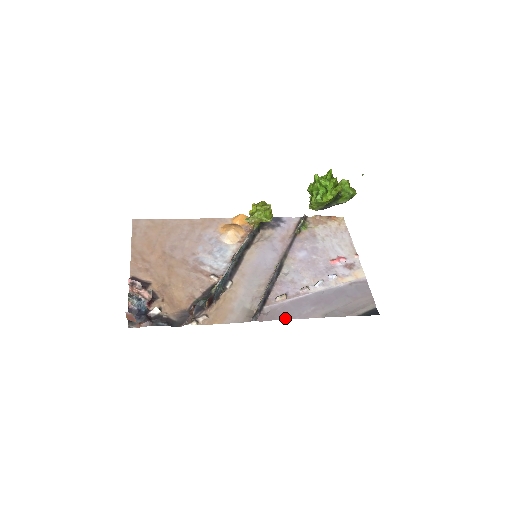
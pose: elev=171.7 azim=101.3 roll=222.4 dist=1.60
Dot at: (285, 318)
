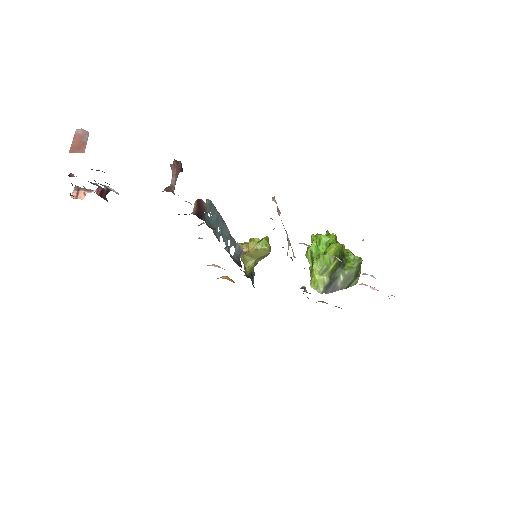
Dot at: occluded
